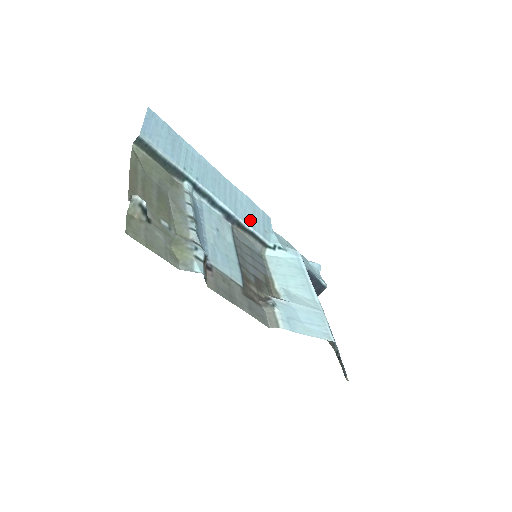
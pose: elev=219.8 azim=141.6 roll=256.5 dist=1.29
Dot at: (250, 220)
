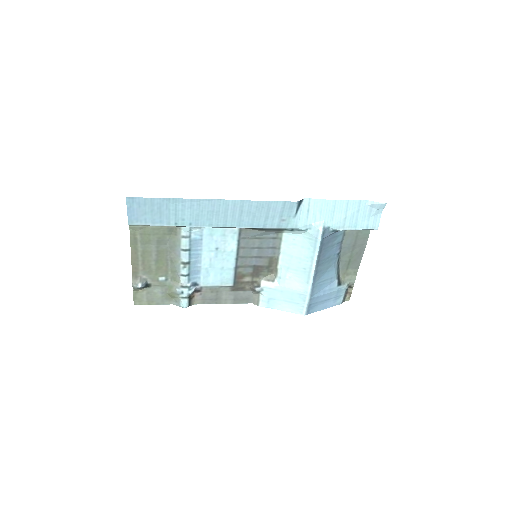
Dot at: (260, 222)
